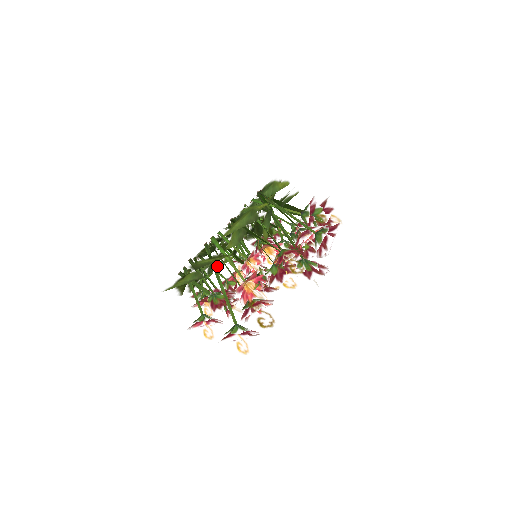
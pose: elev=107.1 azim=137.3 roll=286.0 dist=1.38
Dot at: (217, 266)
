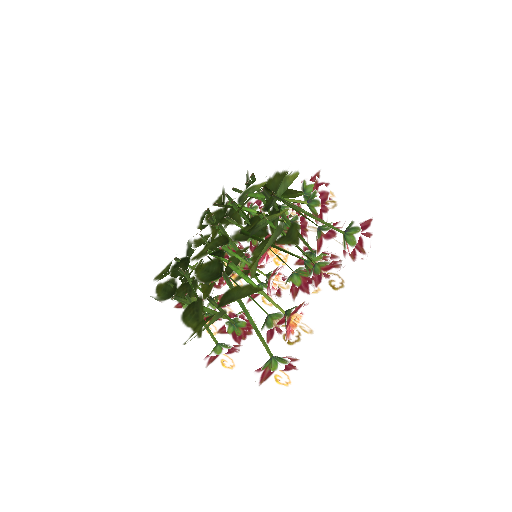
Dot at: occluded
